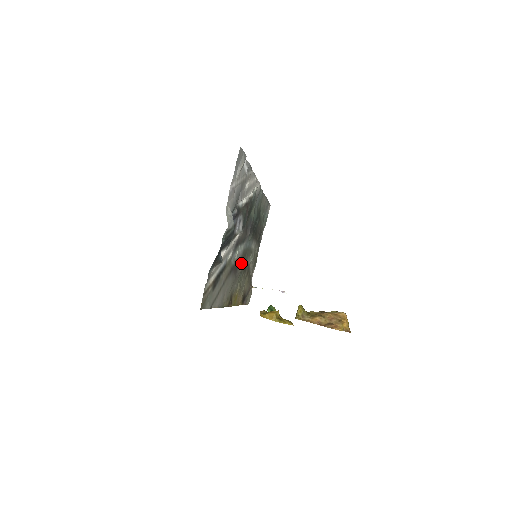
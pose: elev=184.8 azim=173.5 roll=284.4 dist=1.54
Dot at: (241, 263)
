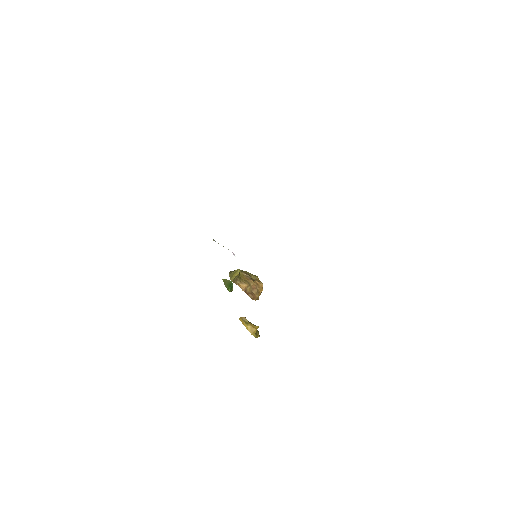
Dot at: occluded
